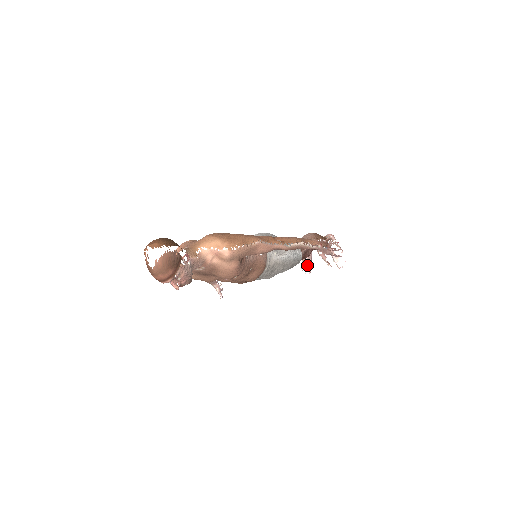
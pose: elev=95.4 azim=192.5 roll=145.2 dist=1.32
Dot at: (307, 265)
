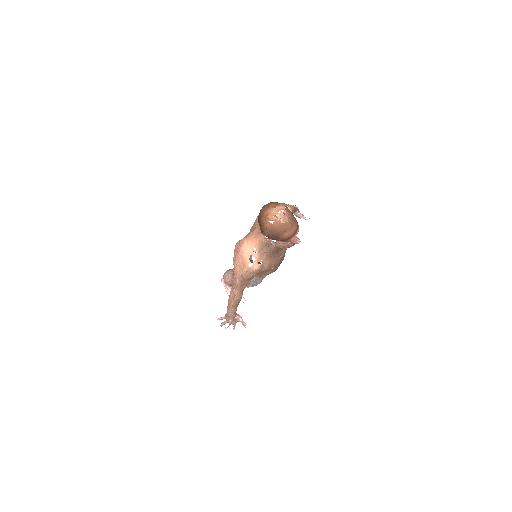
Dot at: occluded
